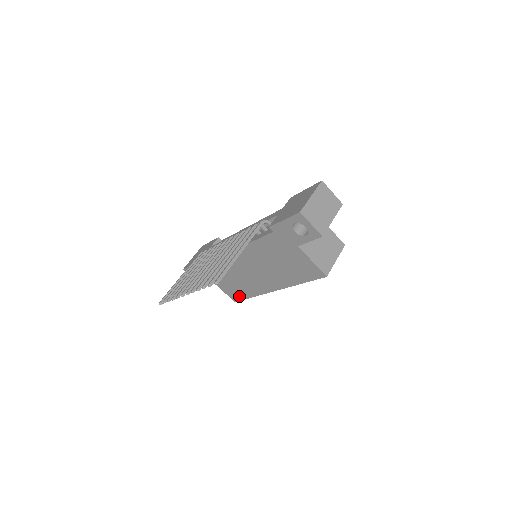
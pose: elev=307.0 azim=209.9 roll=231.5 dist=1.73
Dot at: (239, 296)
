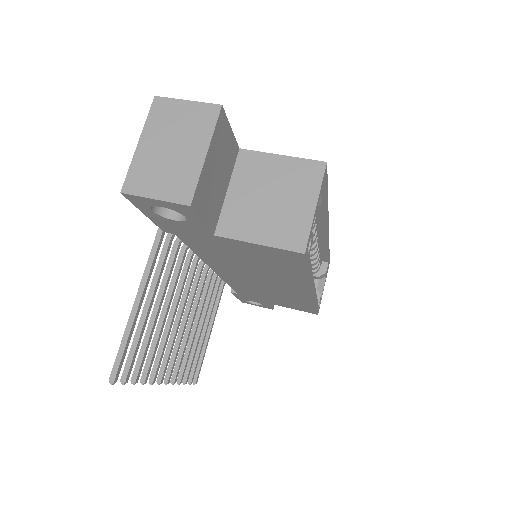
Dot at: (308, 309)
